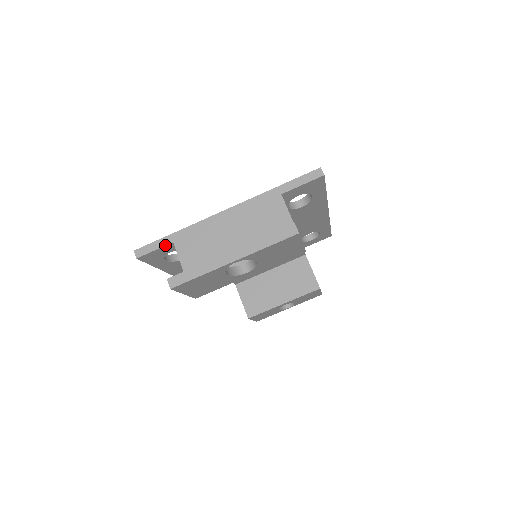
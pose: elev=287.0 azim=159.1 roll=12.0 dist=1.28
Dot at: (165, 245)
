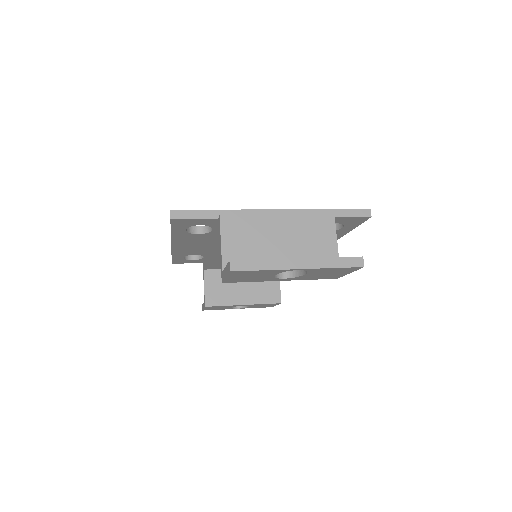
Dot at: (205, 218)
